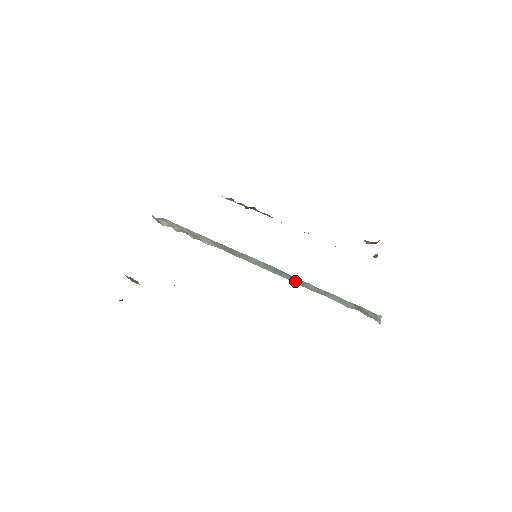
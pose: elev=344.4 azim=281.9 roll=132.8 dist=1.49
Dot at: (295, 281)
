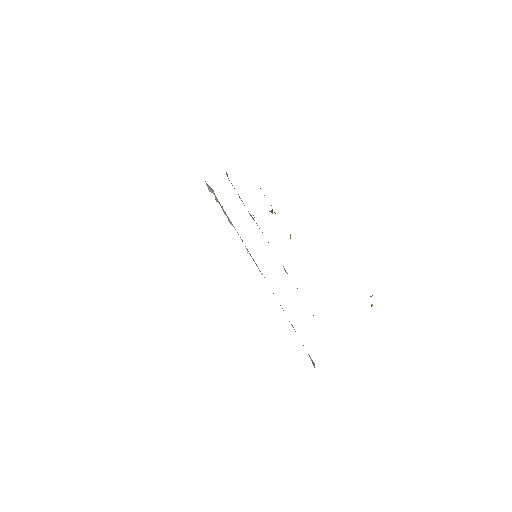
Dot at: occluded
